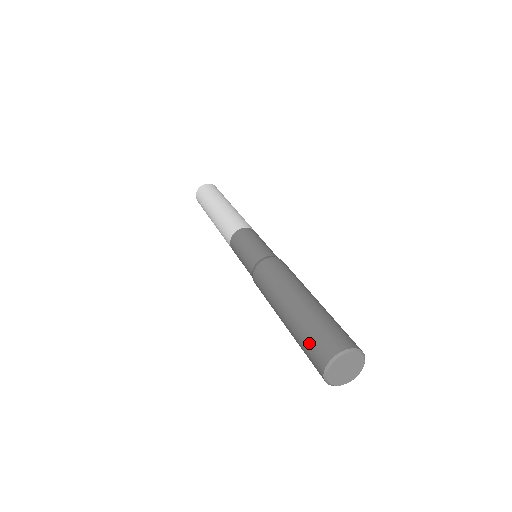
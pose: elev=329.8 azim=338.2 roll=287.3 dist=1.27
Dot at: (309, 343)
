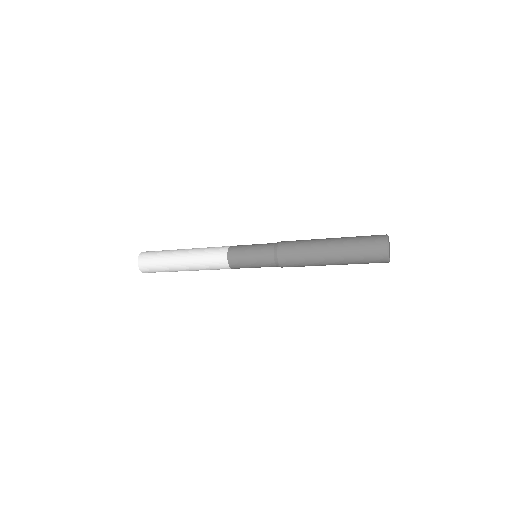
Dot at: (366, 255)
